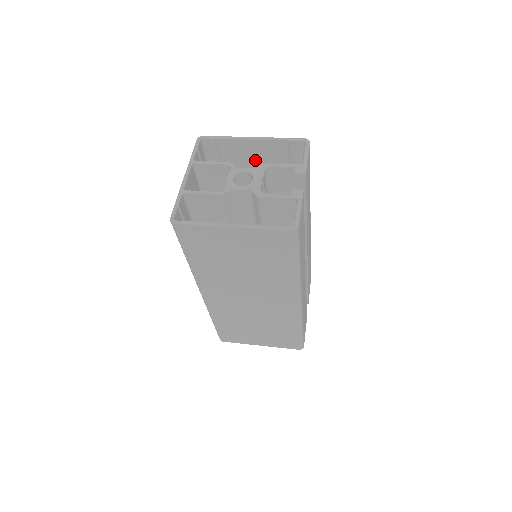
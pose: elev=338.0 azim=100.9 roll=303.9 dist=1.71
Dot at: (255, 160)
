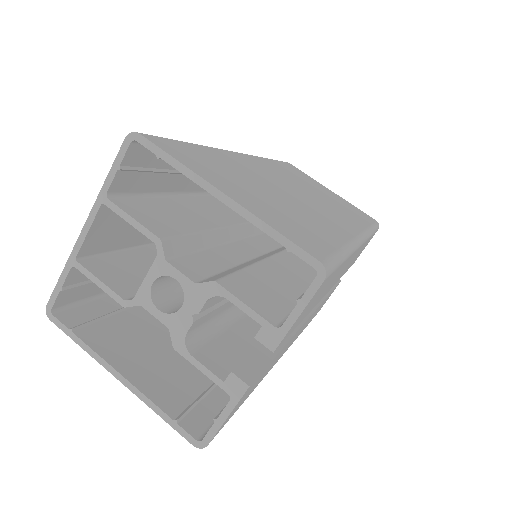
Dot at: occluded
